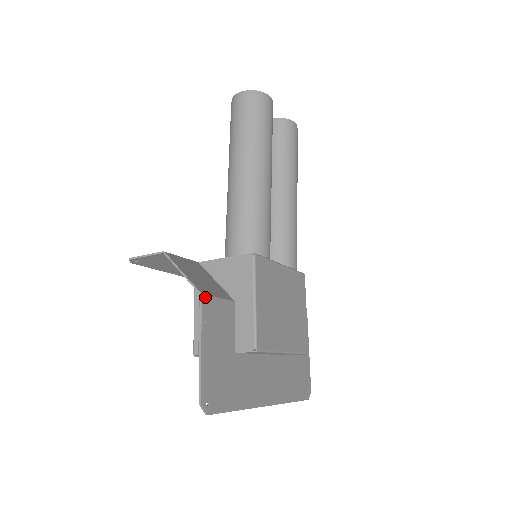
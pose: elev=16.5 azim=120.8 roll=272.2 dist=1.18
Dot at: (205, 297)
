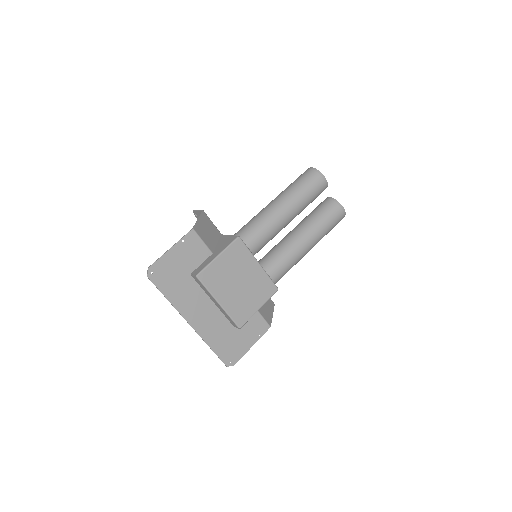
Dot at: (194, 232)
